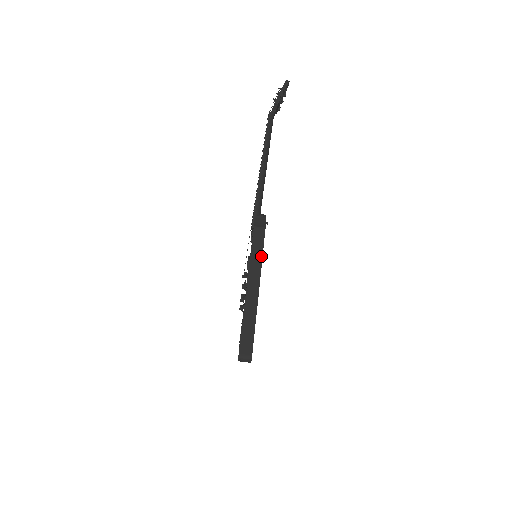
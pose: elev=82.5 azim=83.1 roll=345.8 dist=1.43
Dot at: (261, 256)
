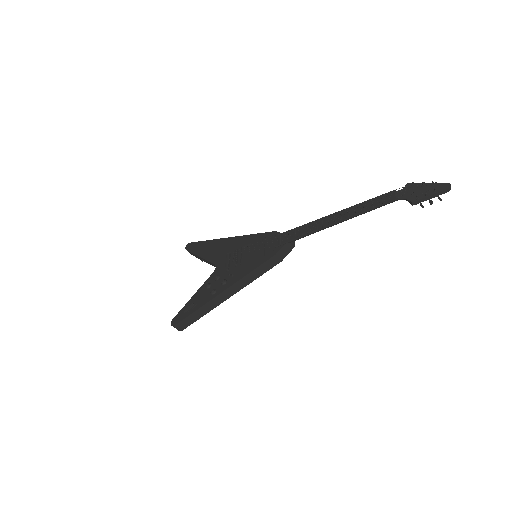
Dot at: (255, 278)
